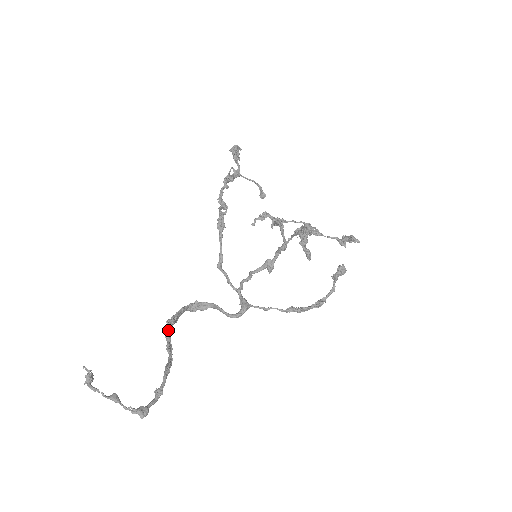
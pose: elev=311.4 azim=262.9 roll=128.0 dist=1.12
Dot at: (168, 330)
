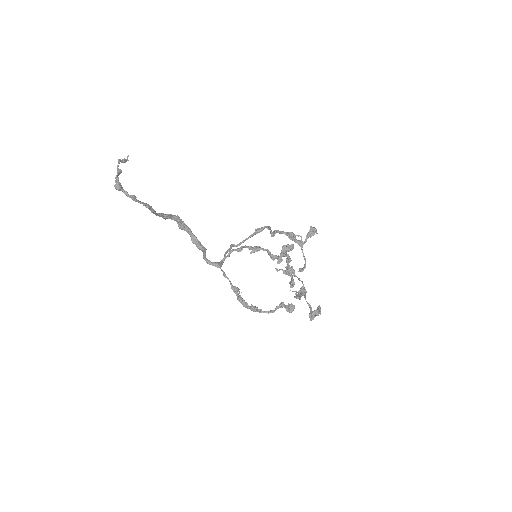
Dot at: (172, 216)
